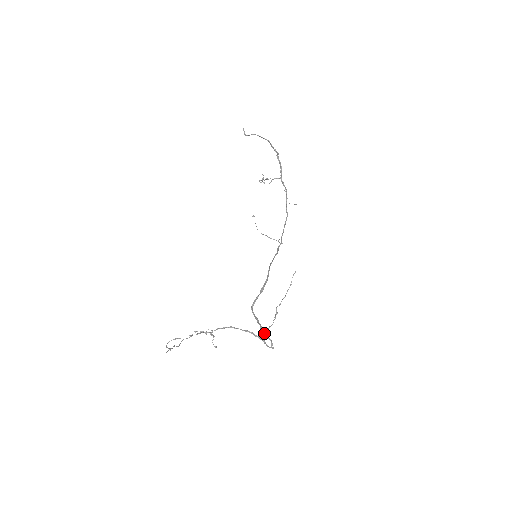
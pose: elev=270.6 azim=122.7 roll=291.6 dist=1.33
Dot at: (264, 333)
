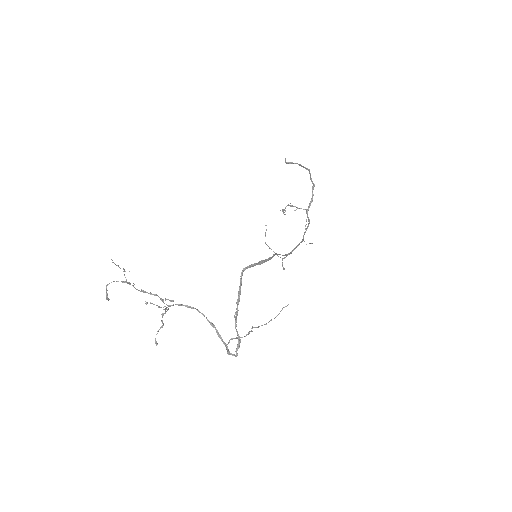
Dot at: (236, 326)
